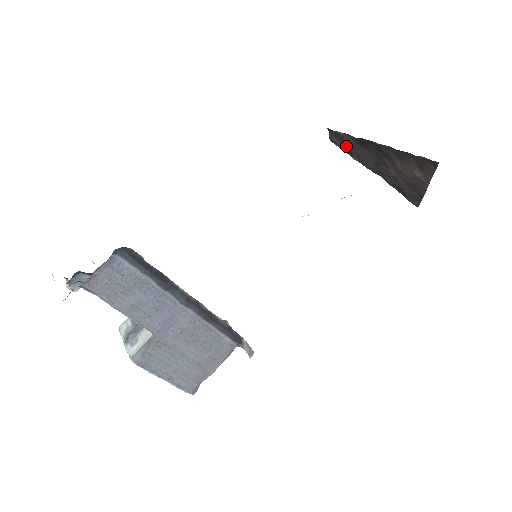
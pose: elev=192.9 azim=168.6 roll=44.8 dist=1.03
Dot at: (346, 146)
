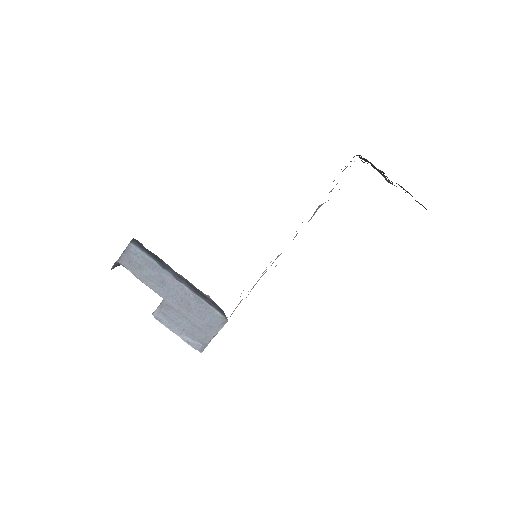
Dot at: occluded
